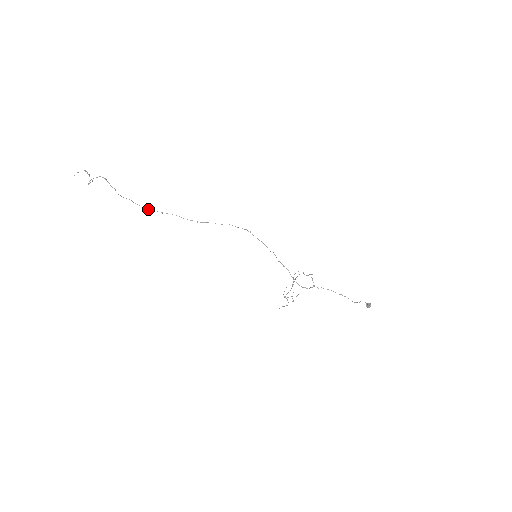
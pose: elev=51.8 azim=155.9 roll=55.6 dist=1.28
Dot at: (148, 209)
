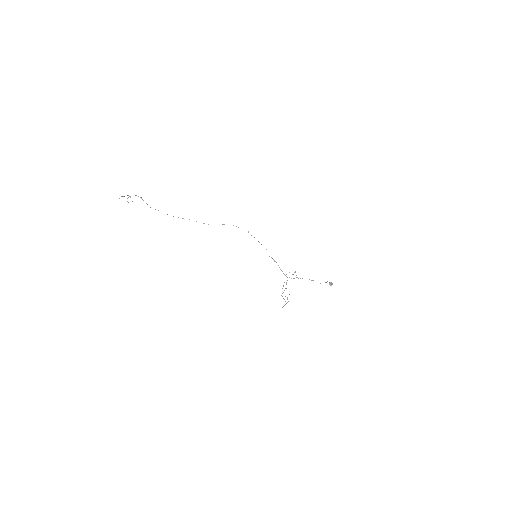
Dot at: occluded
